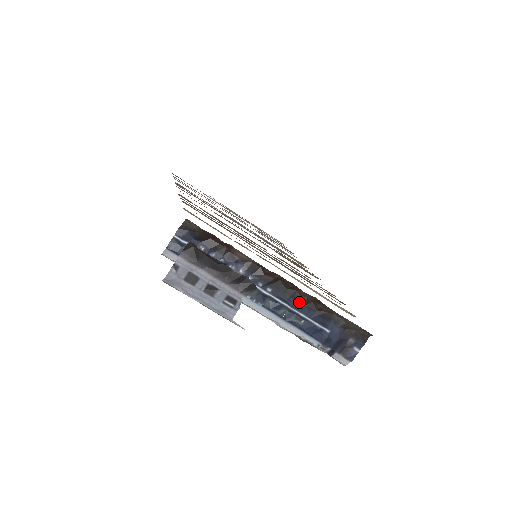
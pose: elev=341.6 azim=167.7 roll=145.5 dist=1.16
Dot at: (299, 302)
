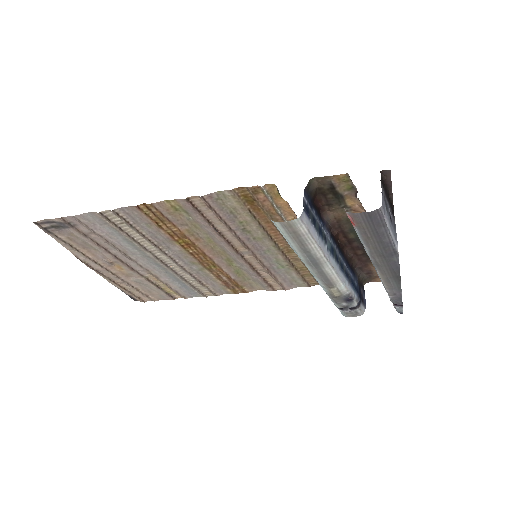
Dot at: (346, 260)
